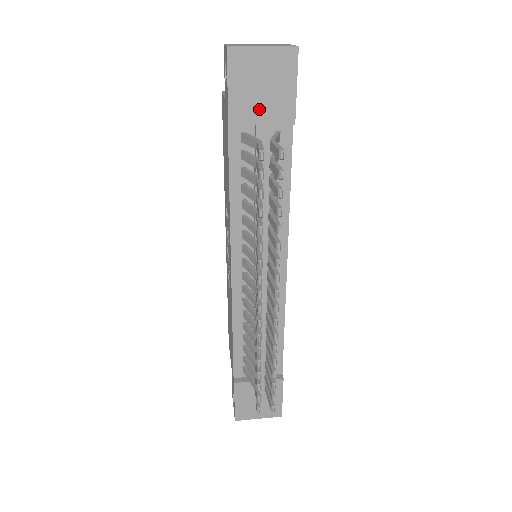
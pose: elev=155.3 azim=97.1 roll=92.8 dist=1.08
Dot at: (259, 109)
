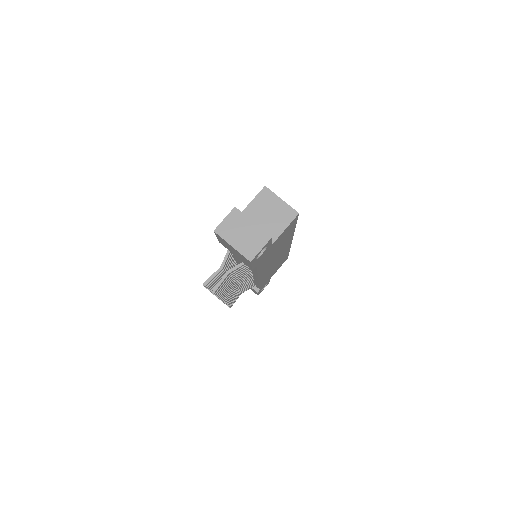
Dot at: (233, 253)
